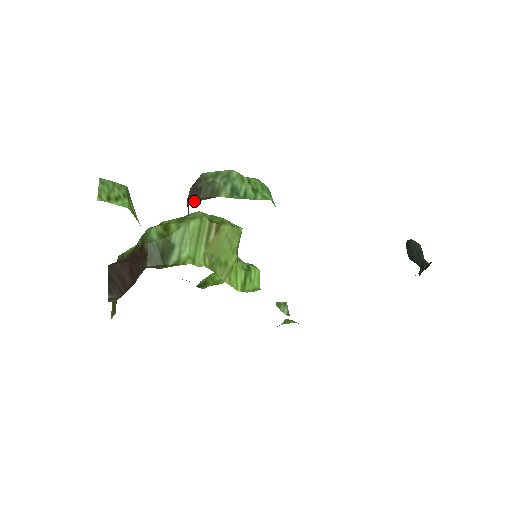
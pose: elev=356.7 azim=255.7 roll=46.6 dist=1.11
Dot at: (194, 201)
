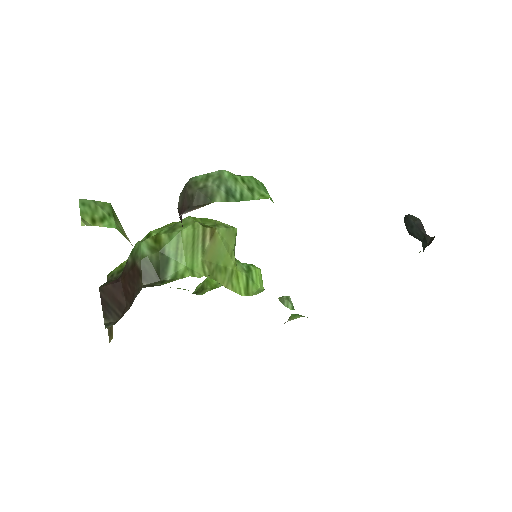
Dot at: (188, 211)
